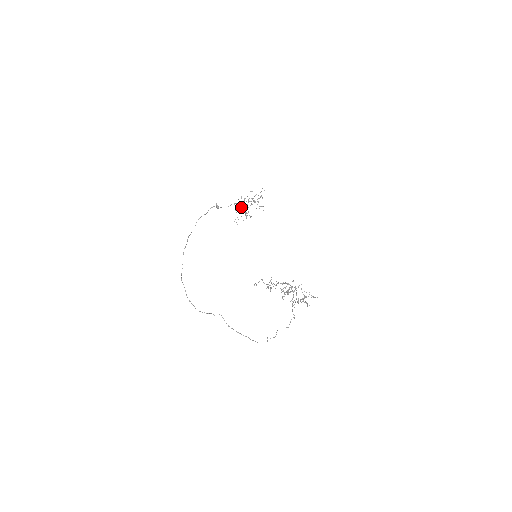
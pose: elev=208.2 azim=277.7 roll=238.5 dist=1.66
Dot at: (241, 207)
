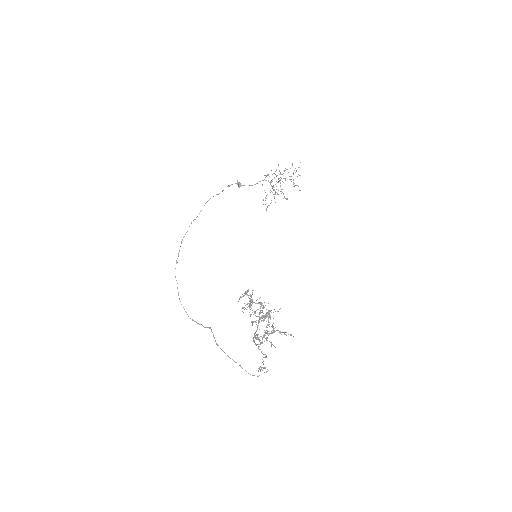
Dot at: occluded
